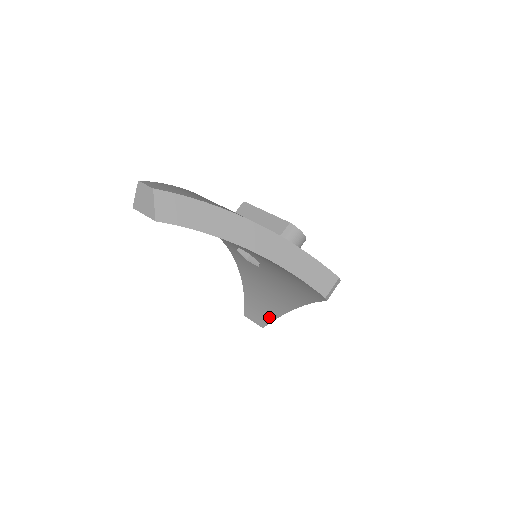
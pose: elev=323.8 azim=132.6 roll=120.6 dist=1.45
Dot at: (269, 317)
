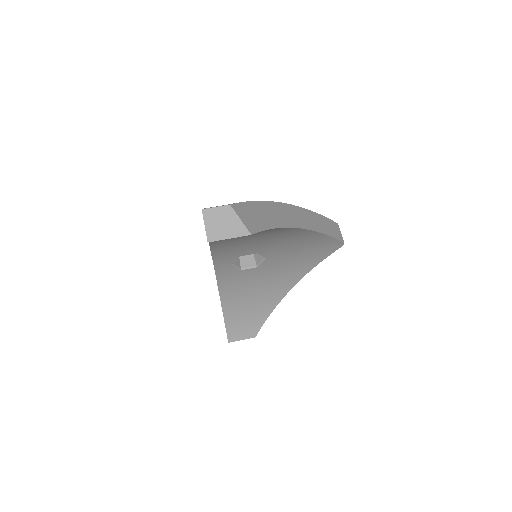
Dot at: (260, 320)
